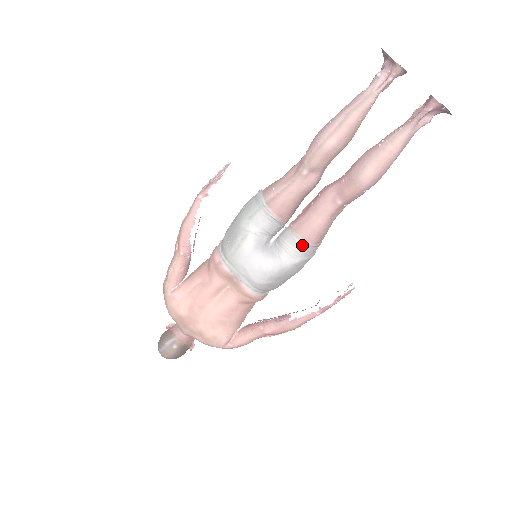
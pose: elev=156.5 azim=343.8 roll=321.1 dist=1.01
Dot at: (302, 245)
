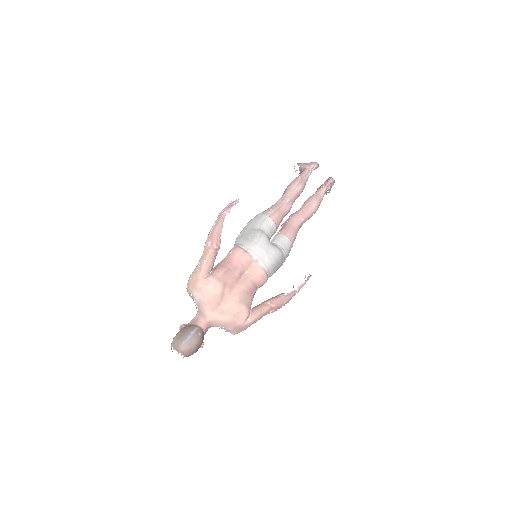
Dot at: (289, 242)
